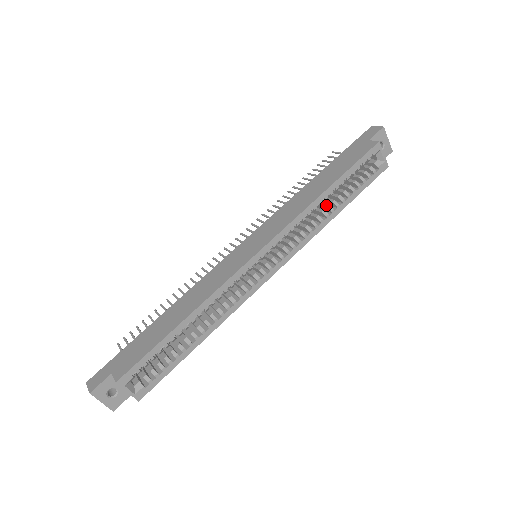
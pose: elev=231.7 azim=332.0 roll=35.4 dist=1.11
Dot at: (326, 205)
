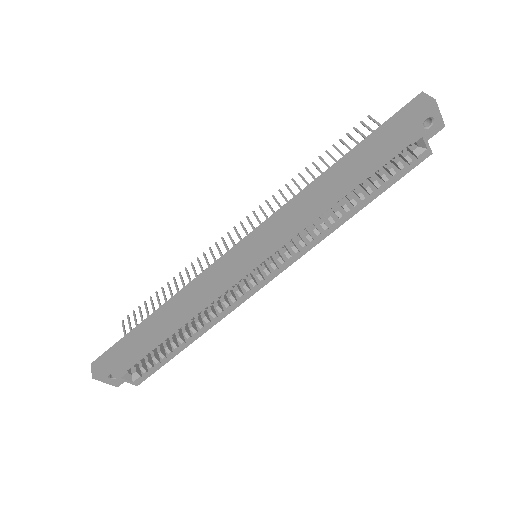
Dot at: (342, 203)
